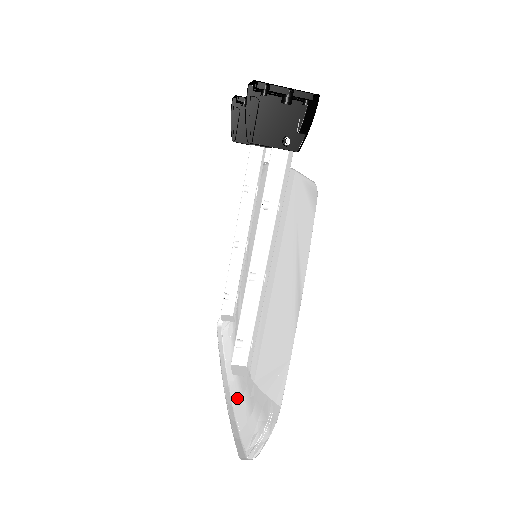
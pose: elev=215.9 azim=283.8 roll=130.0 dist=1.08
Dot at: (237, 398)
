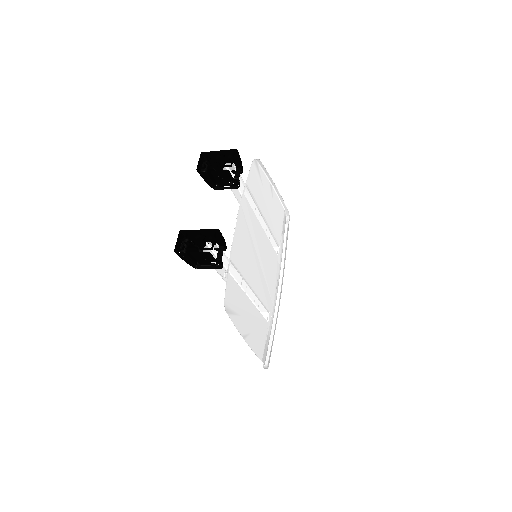
Dot at: occluded
